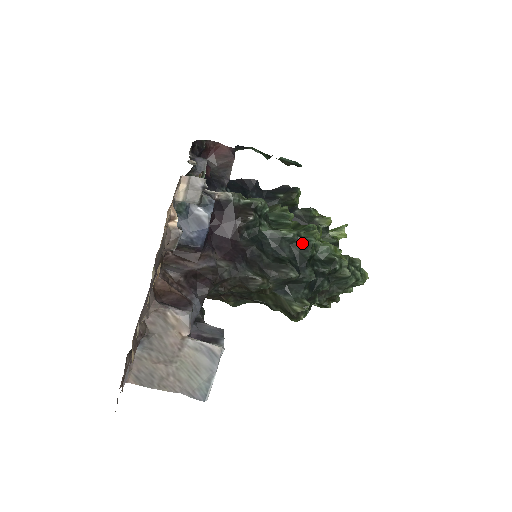
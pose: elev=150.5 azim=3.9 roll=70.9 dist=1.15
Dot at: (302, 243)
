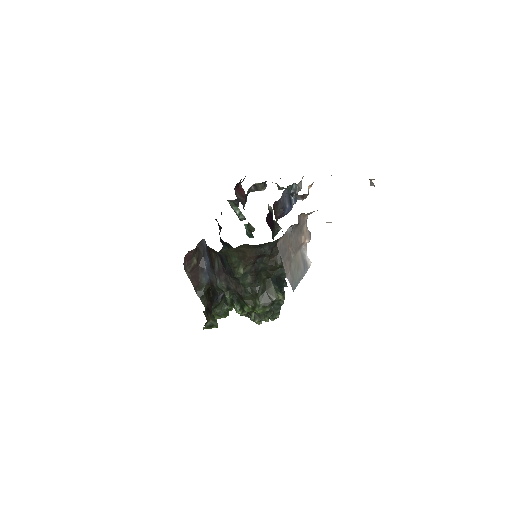
Dot at: occluded
